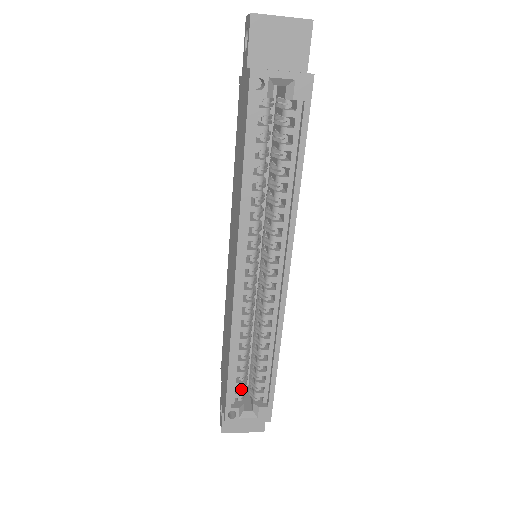
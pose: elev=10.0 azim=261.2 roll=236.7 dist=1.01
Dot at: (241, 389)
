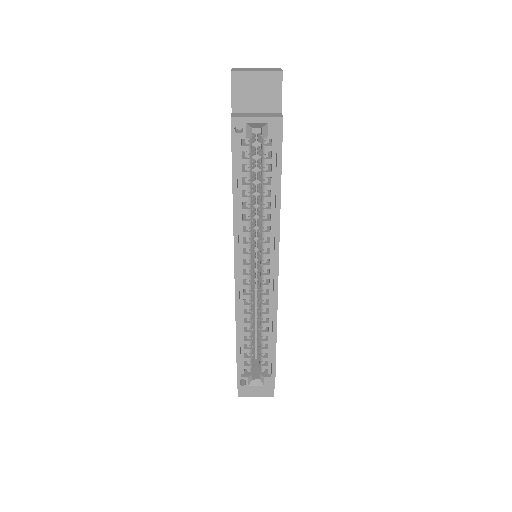
Dot at: (249, 362)
